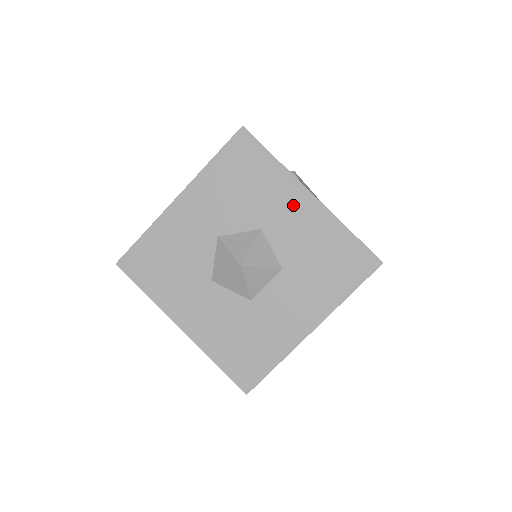
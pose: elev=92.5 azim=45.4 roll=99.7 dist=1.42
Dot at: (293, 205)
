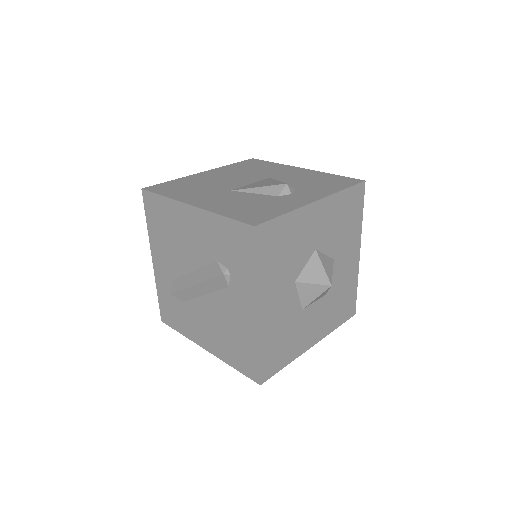
Dot at: (351, 253)
